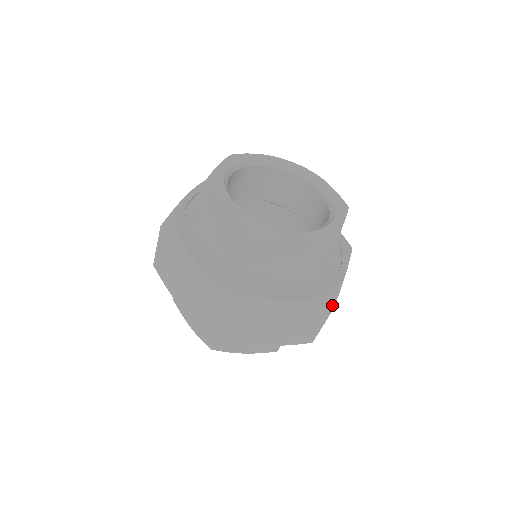
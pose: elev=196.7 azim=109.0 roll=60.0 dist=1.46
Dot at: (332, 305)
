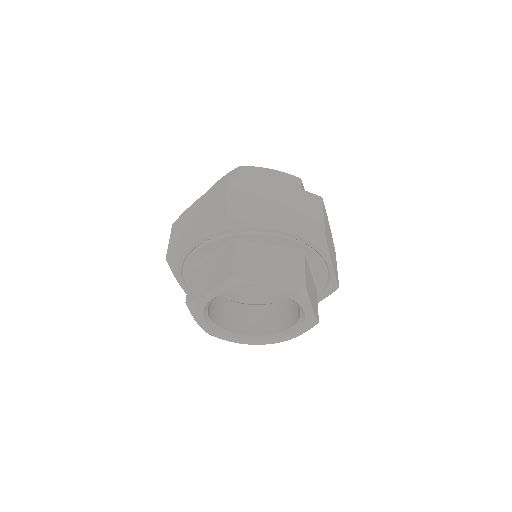
Dot at: (320, 198)
